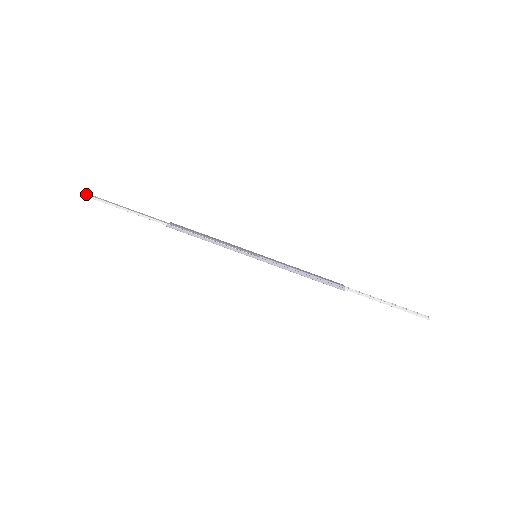
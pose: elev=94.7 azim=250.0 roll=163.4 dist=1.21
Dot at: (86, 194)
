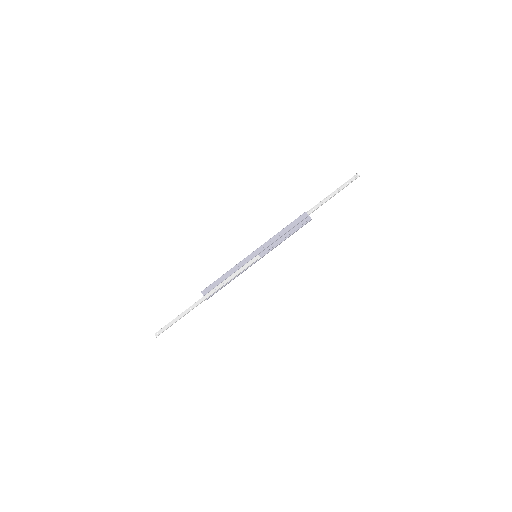
Dot at: occluded
